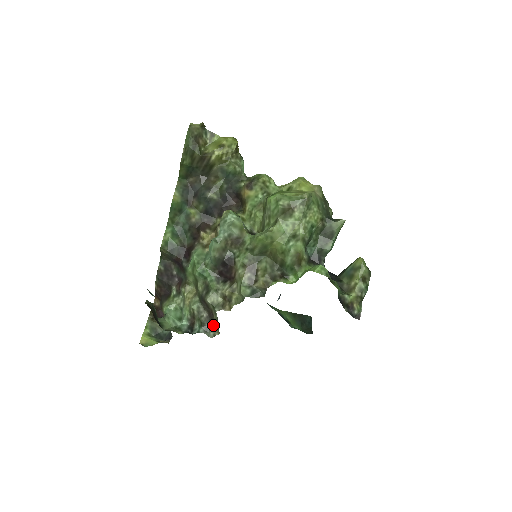
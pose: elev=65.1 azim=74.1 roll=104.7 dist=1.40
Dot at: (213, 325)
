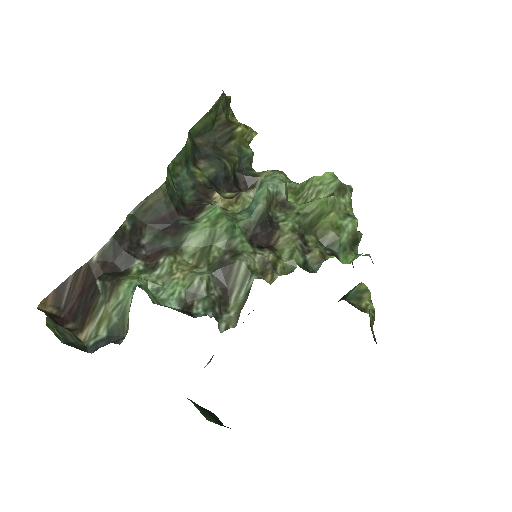
Dot at: (226, 312)
